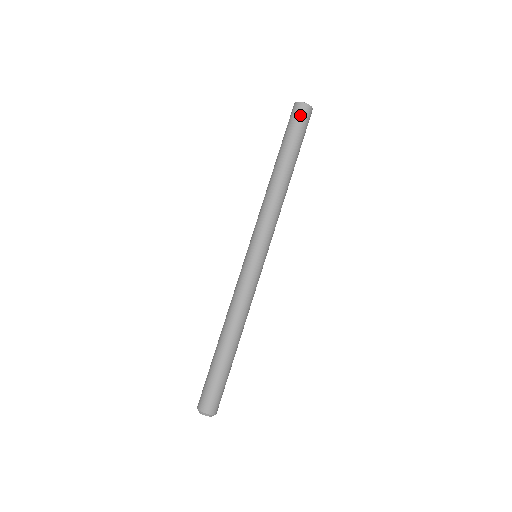
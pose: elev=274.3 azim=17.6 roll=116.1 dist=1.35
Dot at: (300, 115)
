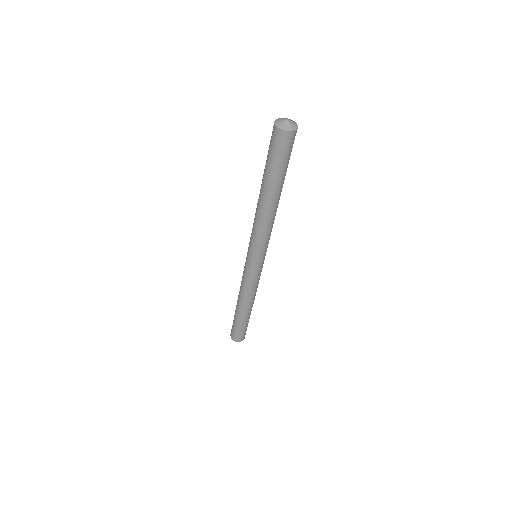
Dot at: (275, 142)
